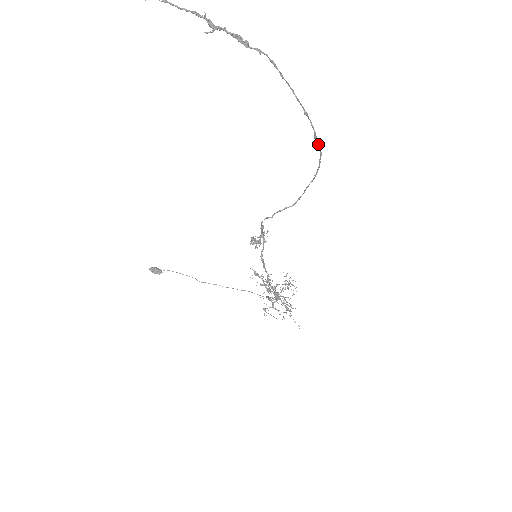
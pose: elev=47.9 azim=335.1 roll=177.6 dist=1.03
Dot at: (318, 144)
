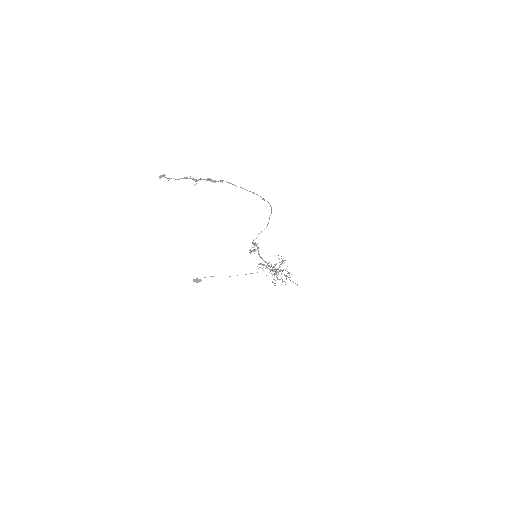
Dot at: occluded
